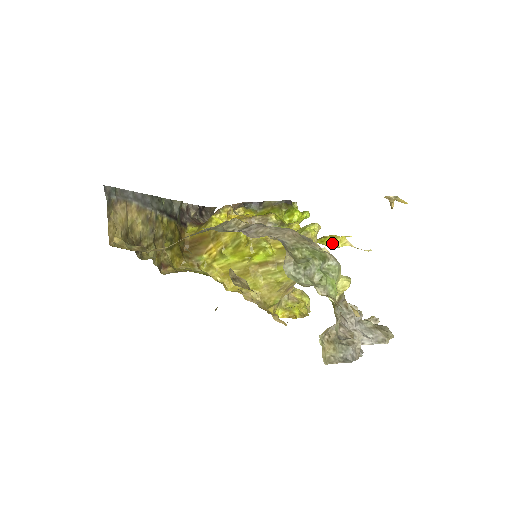
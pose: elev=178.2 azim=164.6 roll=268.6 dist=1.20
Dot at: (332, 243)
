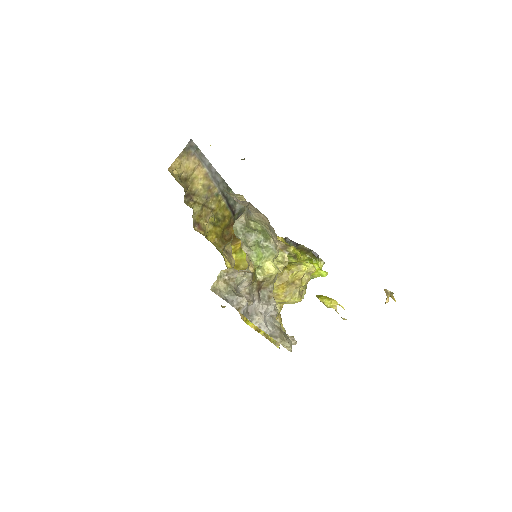
Dot at: (325, 300)
